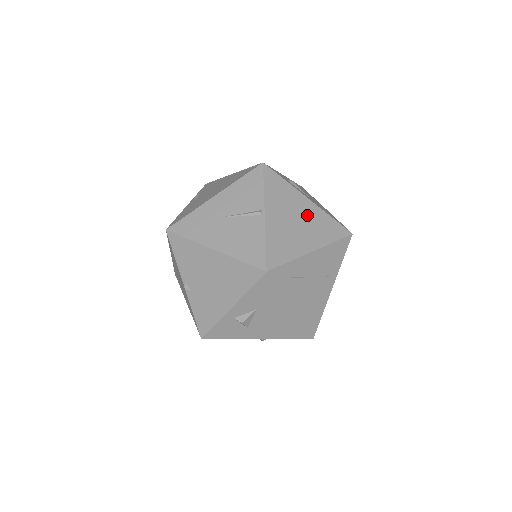
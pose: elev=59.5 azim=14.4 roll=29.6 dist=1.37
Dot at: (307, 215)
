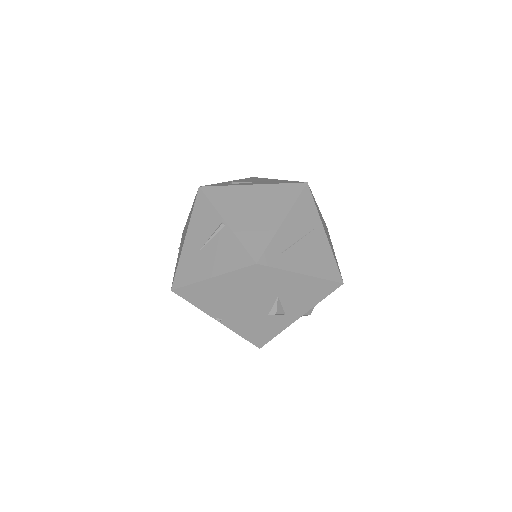
Dot at: (260, 198)
